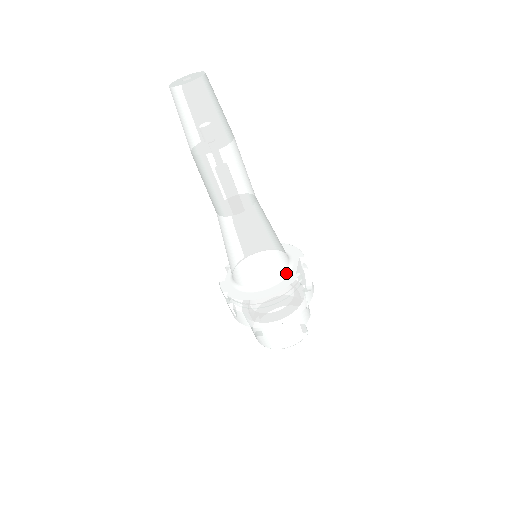
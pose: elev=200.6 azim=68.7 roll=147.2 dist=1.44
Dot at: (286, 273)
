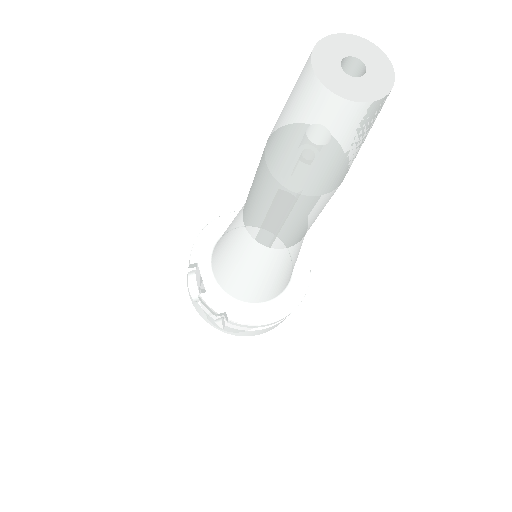
Dot at: (293, 270)
